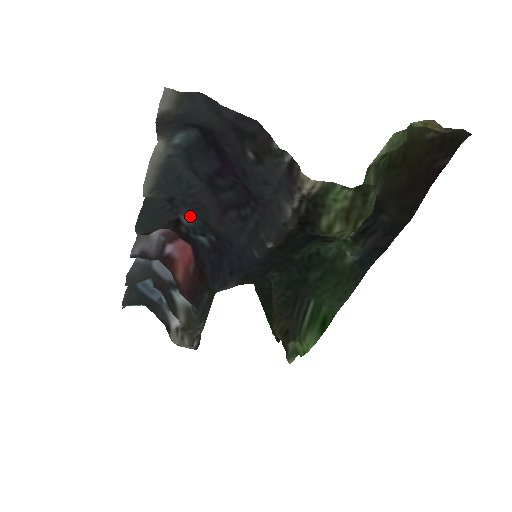
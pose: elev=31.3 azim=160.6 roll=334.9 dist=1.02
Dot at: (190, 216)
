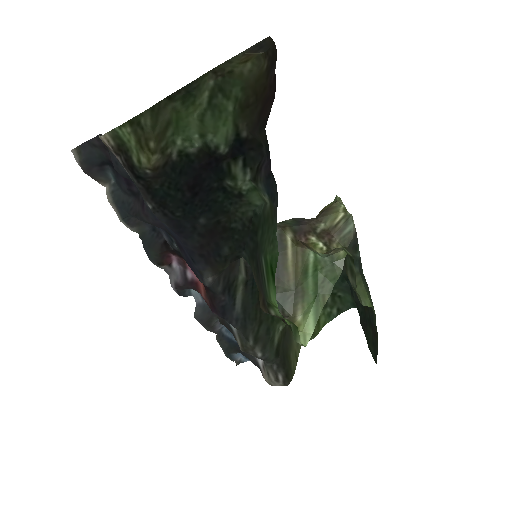
Dot at: (163, 233)
